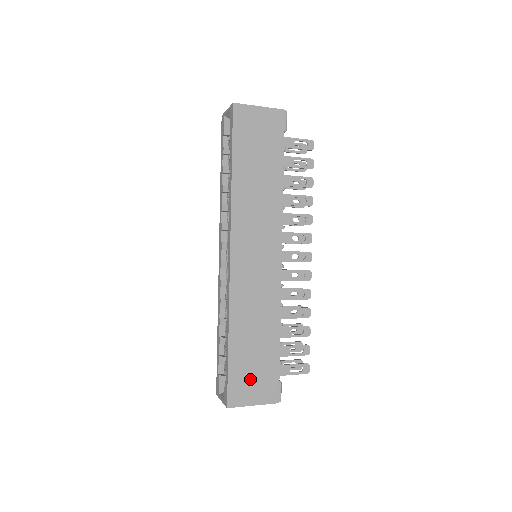
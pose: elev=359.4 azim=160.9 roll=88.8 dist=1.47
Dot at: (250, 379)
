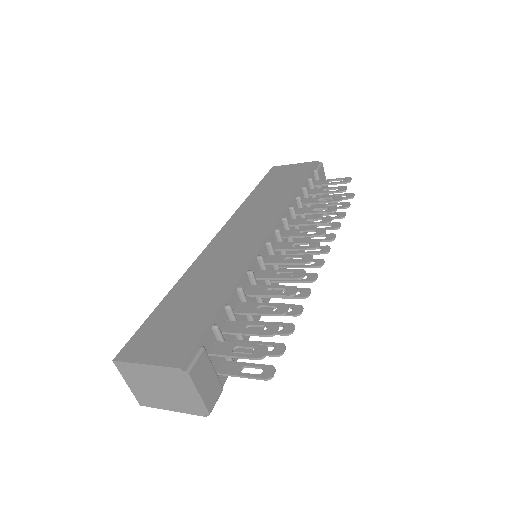
Dot at: (163, 334)
